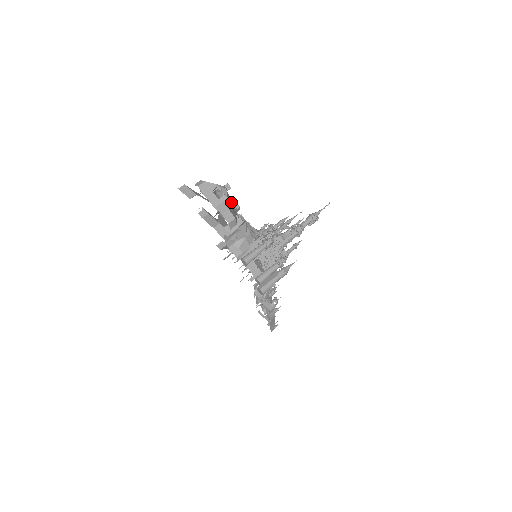
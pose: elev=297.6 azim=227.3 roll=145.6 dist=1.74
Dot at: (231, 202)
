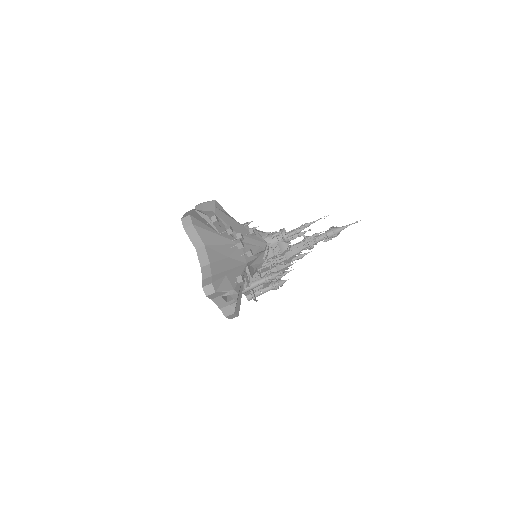
Dot at: occluded
